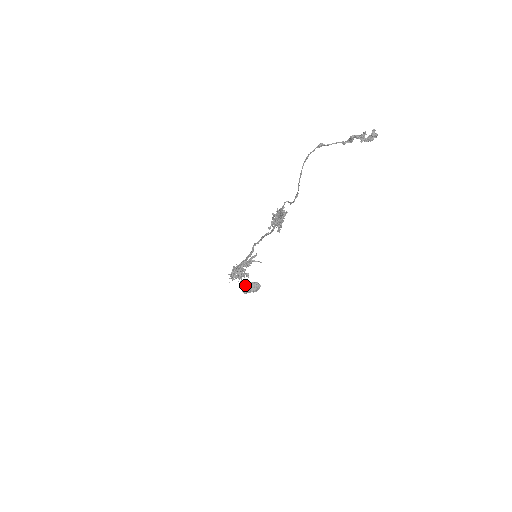
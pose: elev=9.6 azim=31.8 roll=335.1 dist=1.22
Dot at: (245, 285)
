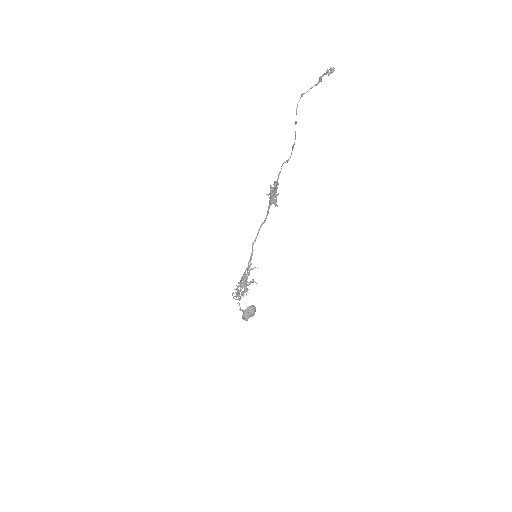
Dot at: (243, 314)
